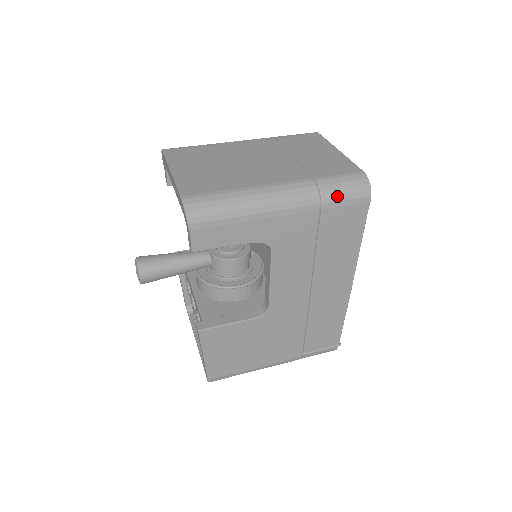
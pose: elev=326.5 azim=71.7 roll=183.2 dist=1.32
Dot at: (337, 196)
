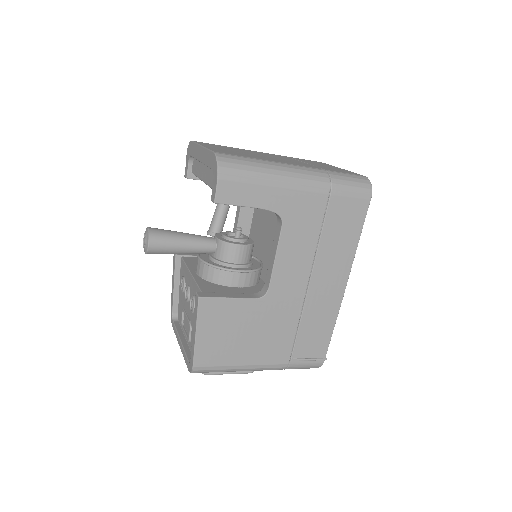
Dot at: (344, 186)
